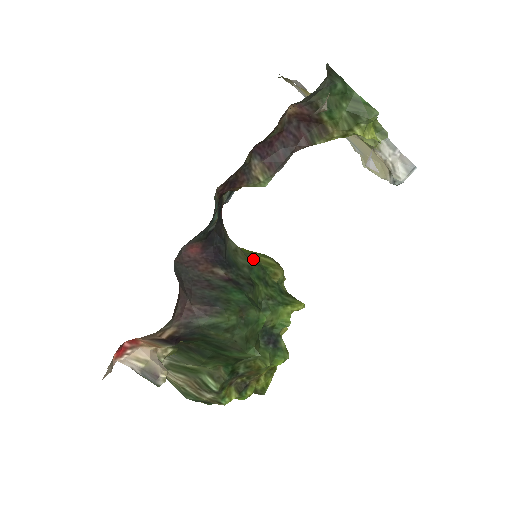
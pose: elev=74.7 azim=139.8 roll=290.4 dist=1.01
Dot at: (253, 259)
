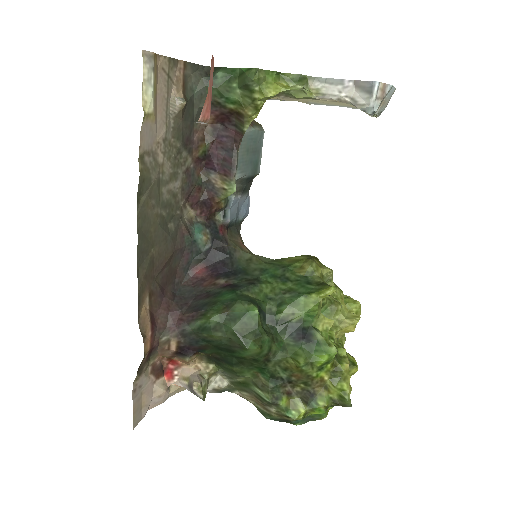
Dot at: (275, 262)
